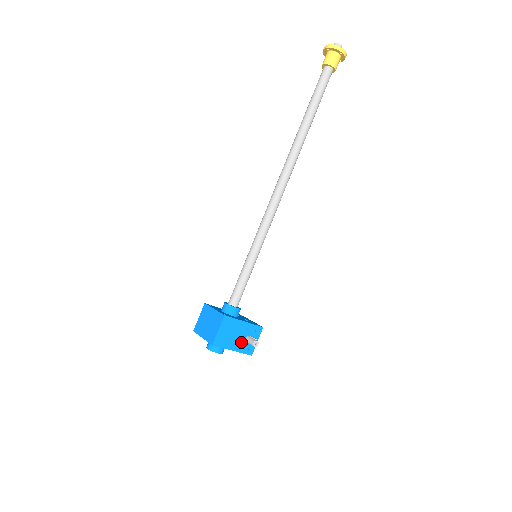
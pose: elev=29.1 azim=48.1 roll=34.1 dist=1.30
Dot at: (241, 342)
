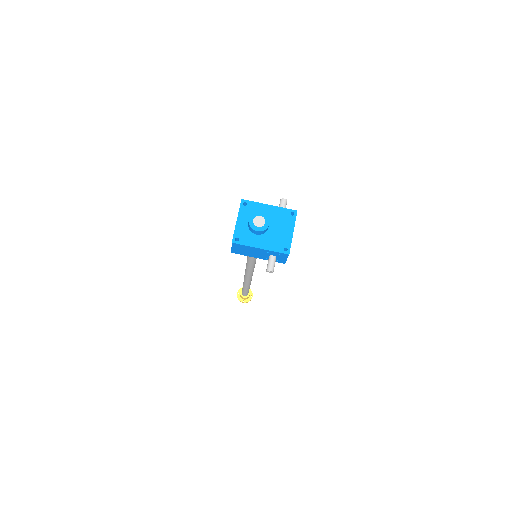
Dot at: occluded
